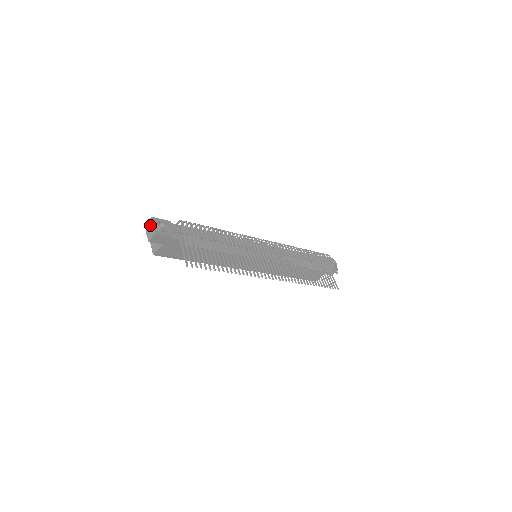
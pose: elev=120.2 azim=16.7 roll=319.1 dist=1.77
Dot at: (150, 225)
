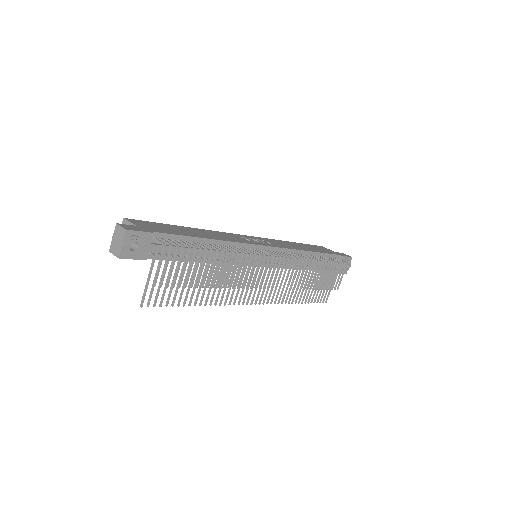
Dot at: (119, 236)
